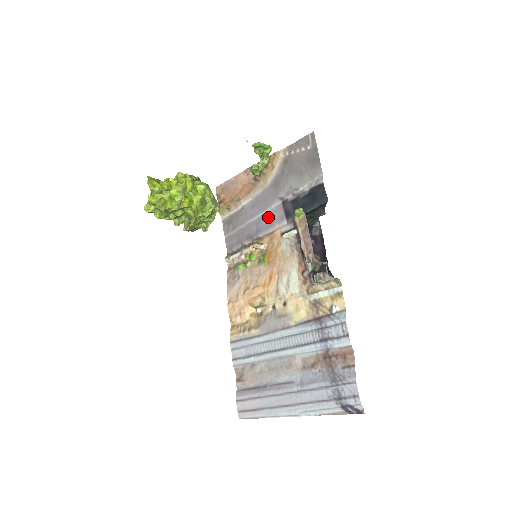
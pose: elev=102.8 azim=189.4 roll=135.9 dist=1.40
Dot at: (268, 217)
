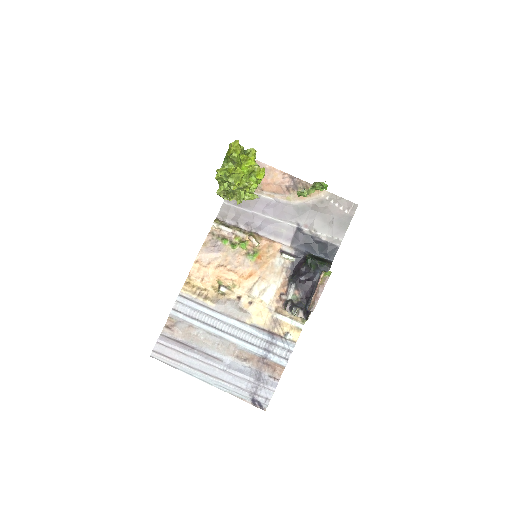
Dot at: (277, 227)
